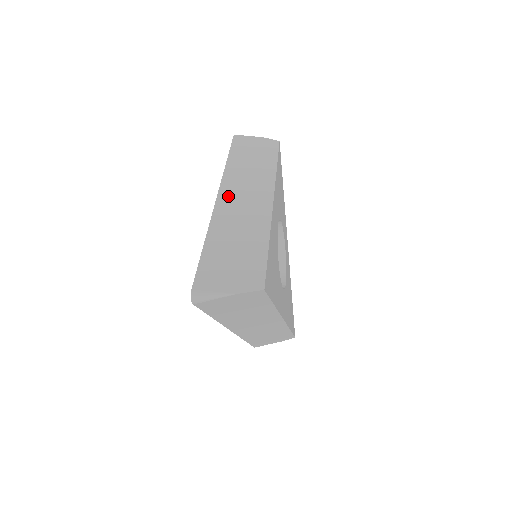
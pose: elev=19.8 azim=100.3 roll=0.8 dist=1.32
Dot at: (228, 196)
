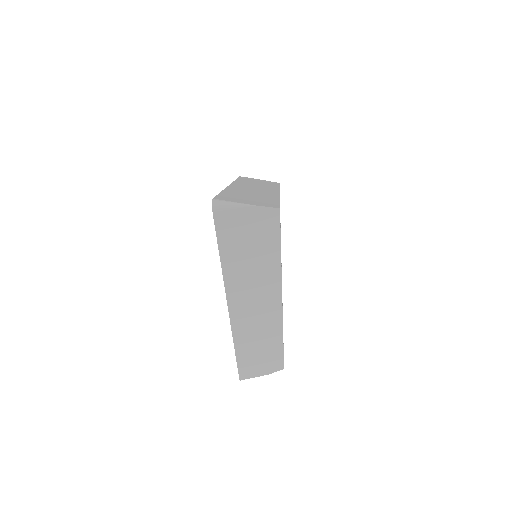
Dot at: (239, 186)
